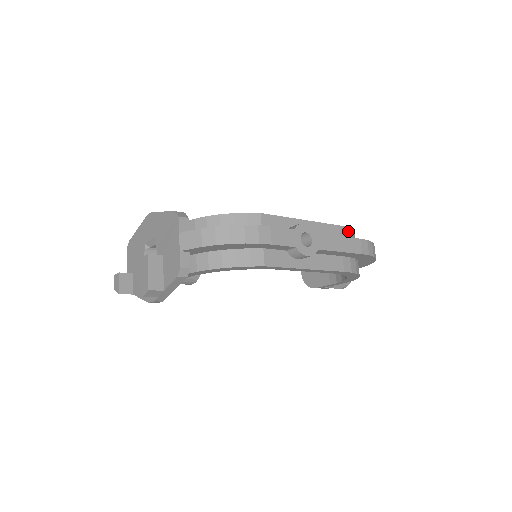
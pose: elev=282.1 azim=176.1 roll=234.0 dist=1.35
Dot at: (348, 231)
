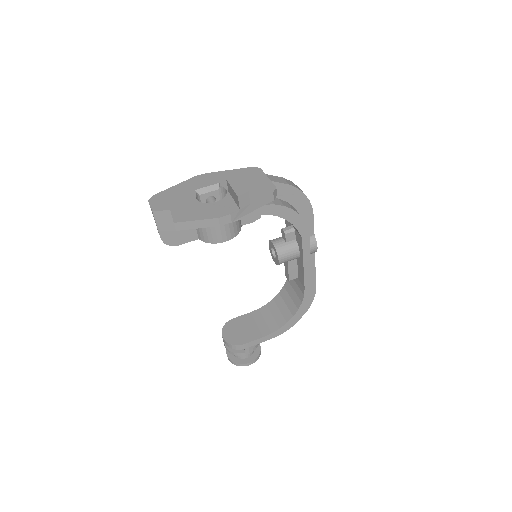
Dot at: occluded
